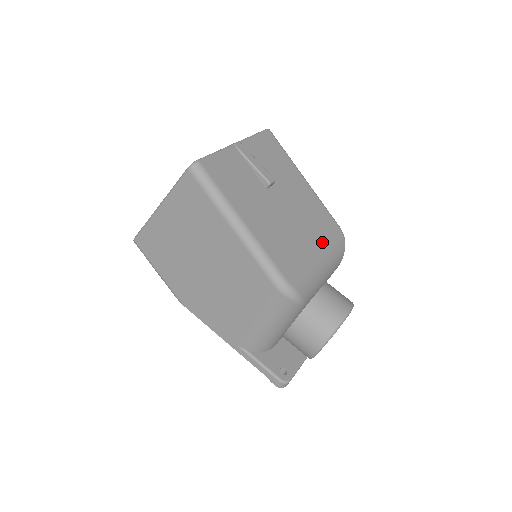
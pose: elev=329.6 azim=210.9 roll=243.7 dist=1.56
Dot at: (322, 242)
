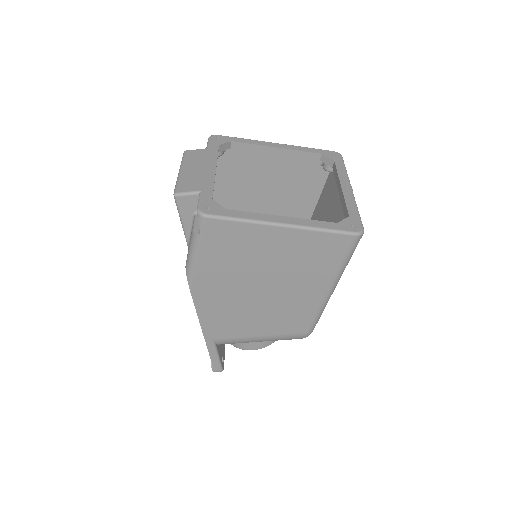
Dot at: occluded
